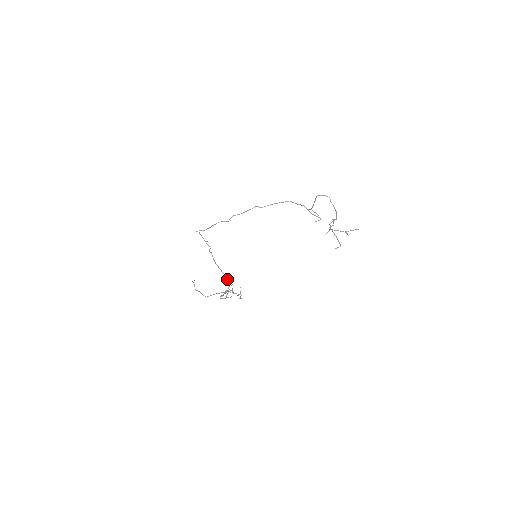
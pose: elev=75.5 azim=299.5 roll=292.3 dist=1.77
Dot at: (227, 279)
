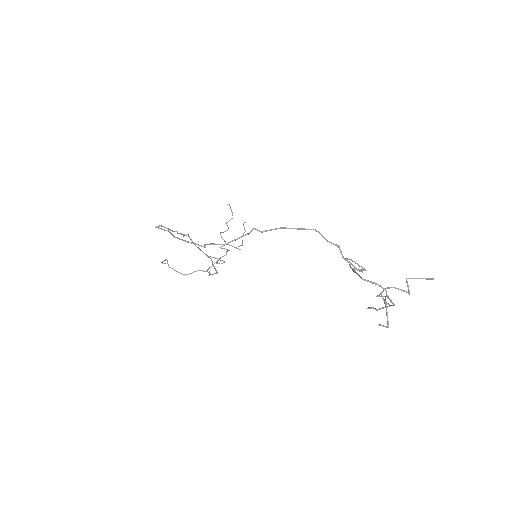
Dot at: (227, 204)
